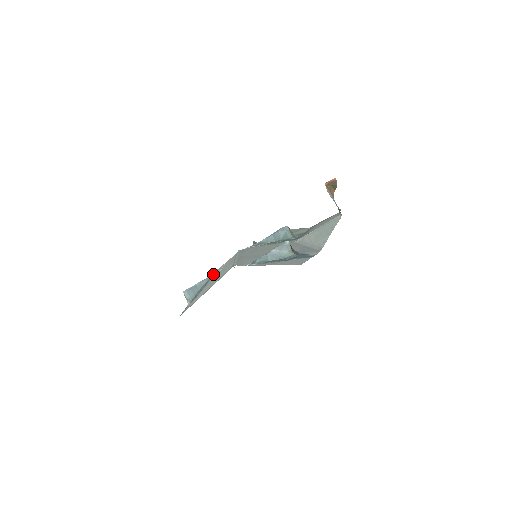
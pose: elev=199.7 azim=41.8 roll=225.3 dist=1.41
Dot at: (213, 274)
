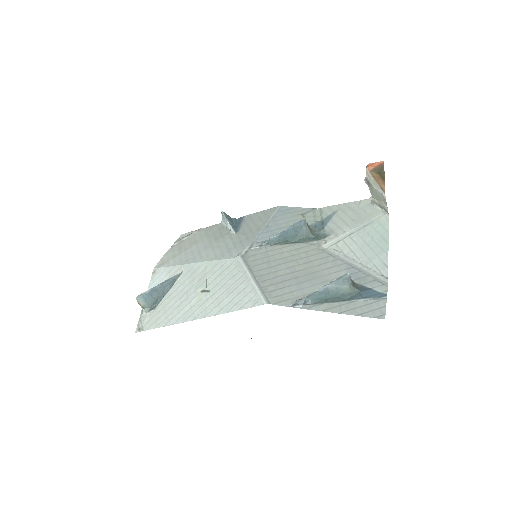
Dot at: (181, 271)
